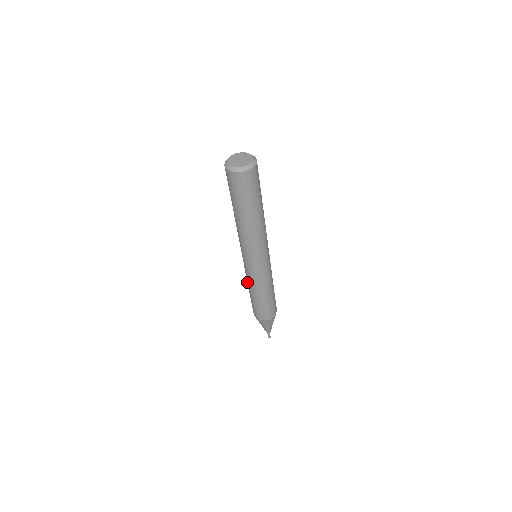
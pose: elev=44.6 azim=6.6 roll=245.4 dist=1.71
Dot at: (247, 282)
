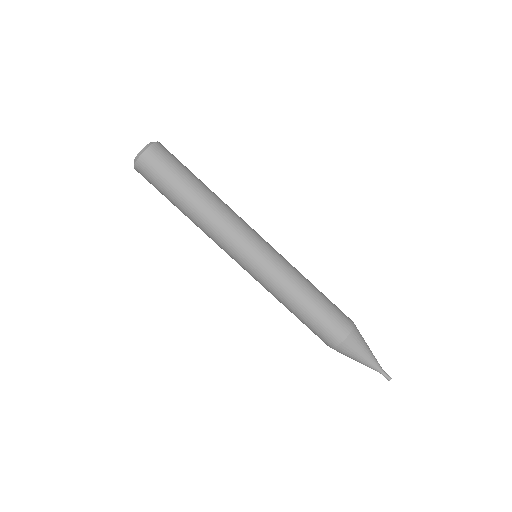
Dot at: occluded
